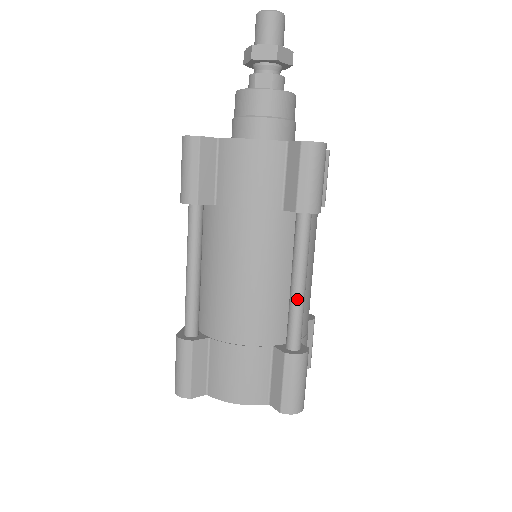
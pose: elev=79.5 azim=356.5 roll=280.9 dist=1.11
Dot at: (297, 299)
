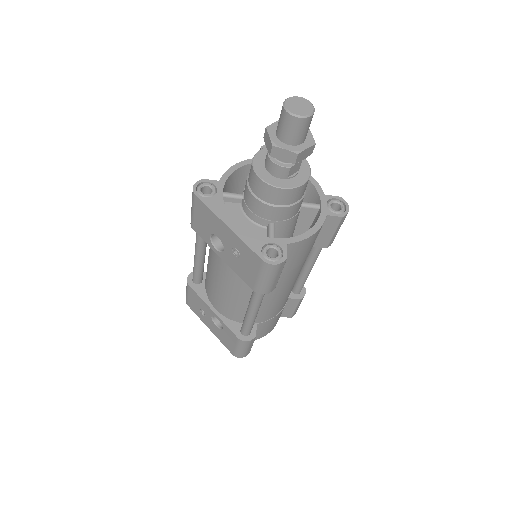
Dot at: occluded
